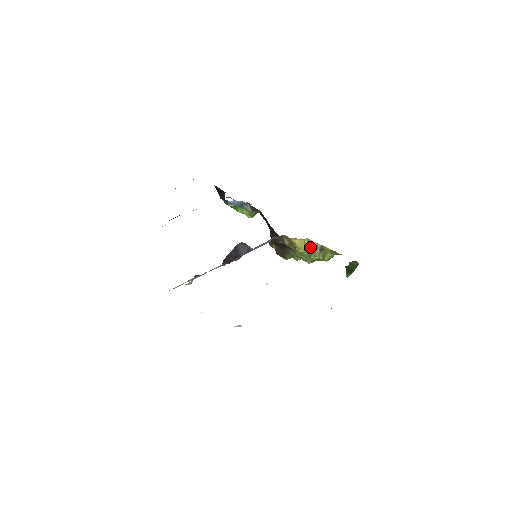
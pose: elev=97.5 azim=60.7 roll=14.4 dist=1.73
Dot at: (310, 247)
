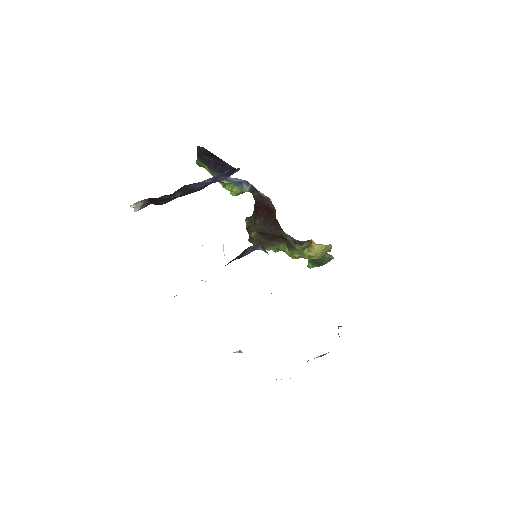
Dot at: (324, 251)
